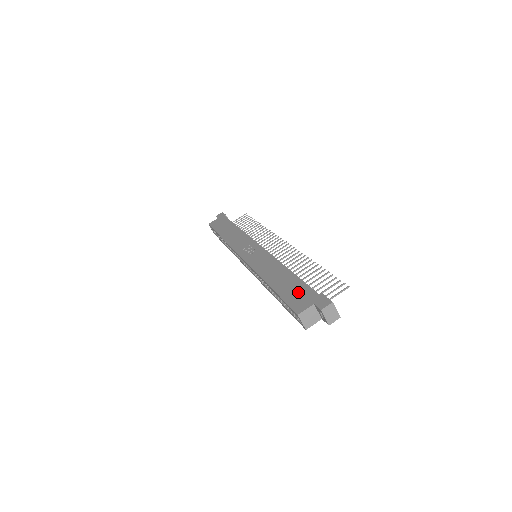
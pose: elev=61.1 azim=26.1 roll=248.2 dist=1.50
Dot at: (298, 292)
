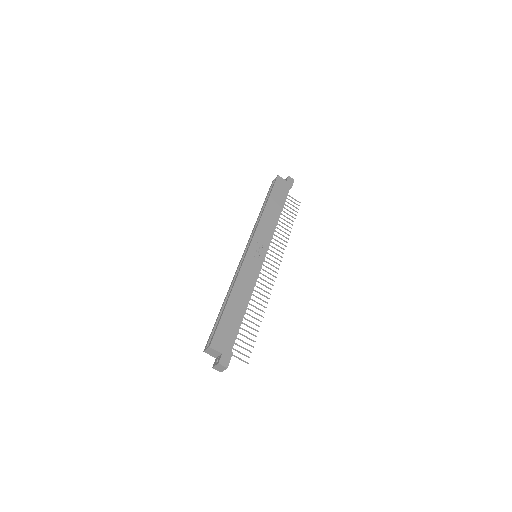
Dot at: (229, 332)
